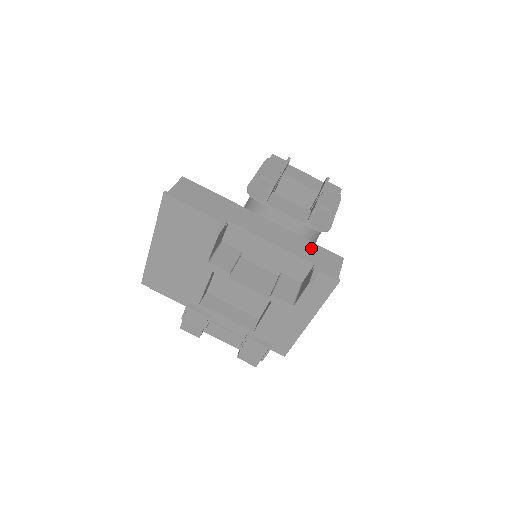
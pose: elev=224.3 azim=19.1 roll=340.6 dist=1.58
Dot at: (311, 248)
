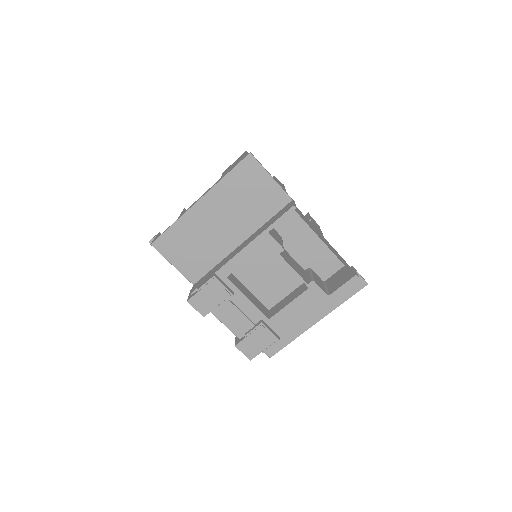
Dot at: (337, 253)
